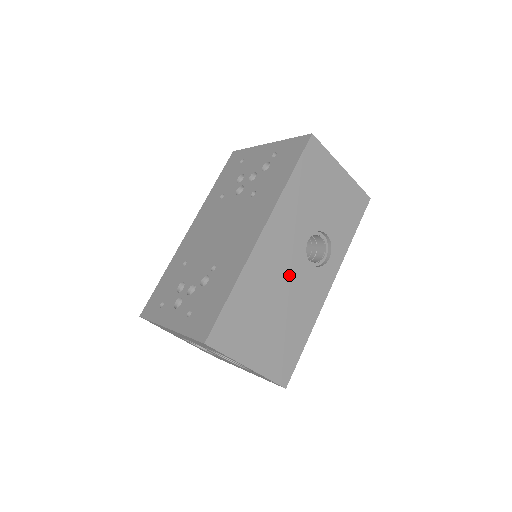
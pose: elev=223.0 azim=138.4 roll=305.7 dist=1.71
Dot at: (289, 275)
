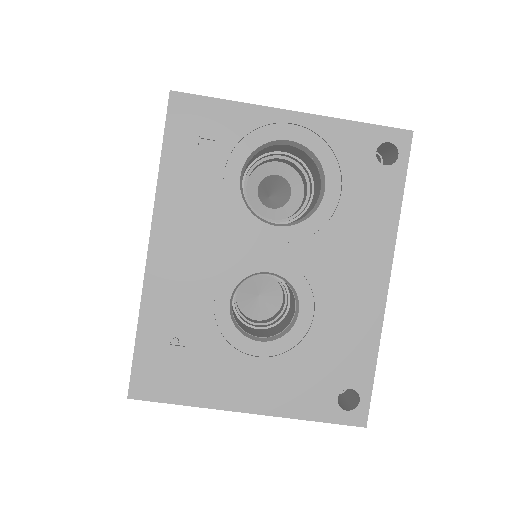
Dot at: occluded
